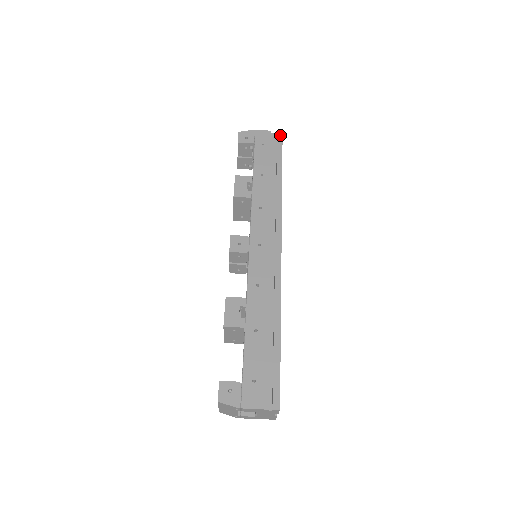
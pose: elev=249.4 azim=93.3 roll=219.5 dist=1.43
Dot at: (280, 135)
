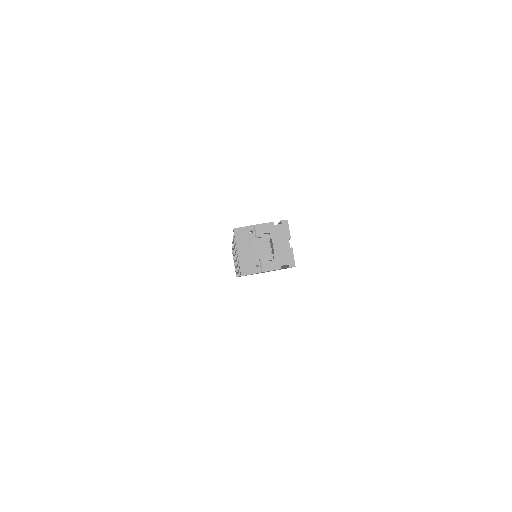
Dot at: occluded
